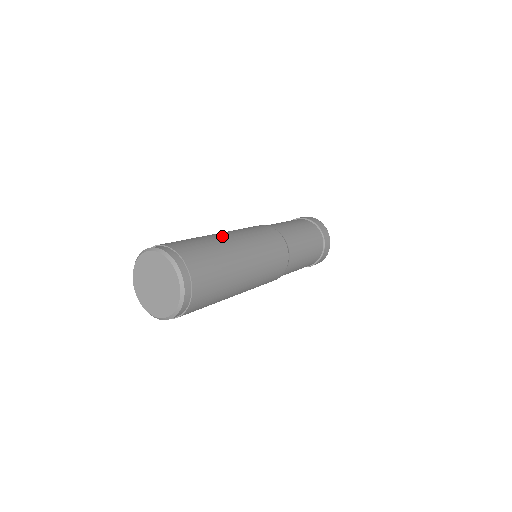
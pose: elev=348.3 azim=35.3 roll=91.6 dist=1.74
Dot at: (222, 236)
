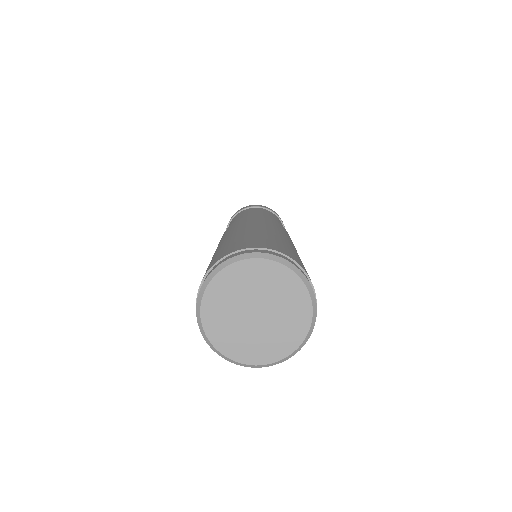
Dot at: (276, 233)
